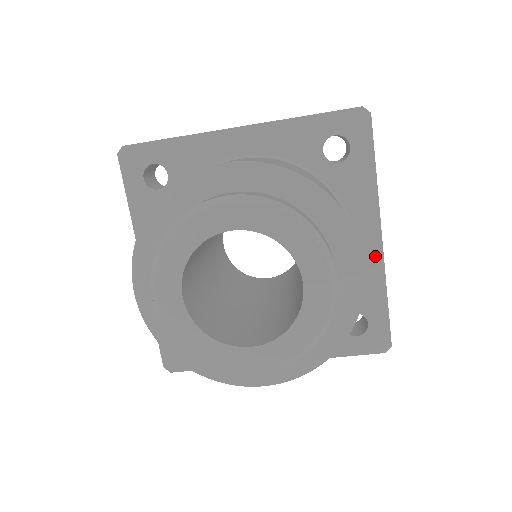
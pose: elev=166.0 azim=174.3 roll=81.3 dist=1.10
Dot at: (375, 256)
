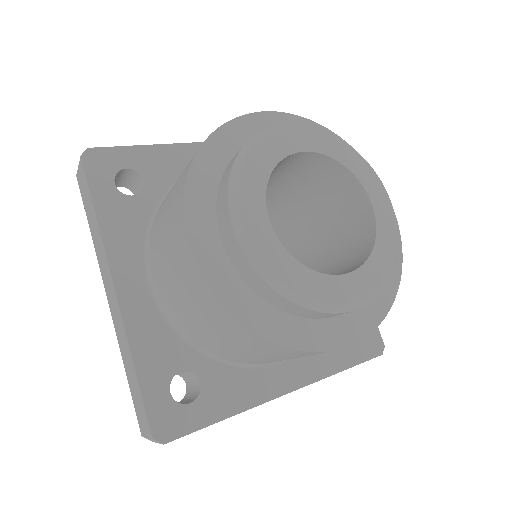
Dot at: occluded
